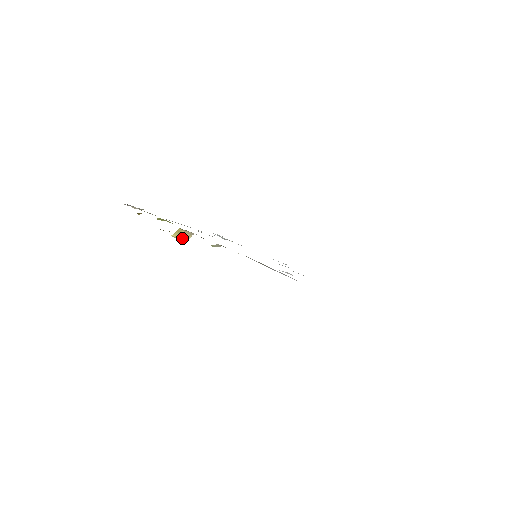
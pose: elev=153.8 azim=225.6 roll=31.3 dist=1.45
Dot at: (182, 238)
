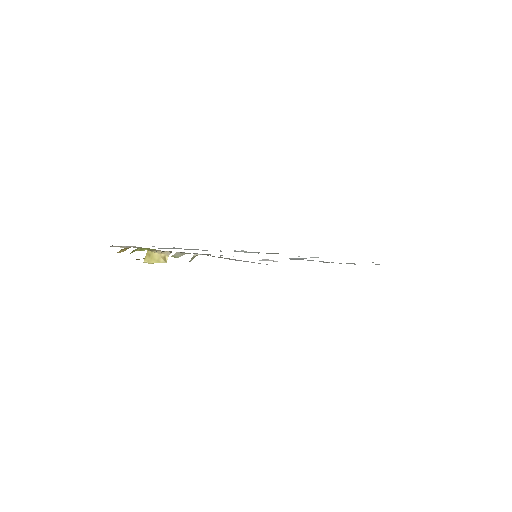
Dot at: (157, 261)
